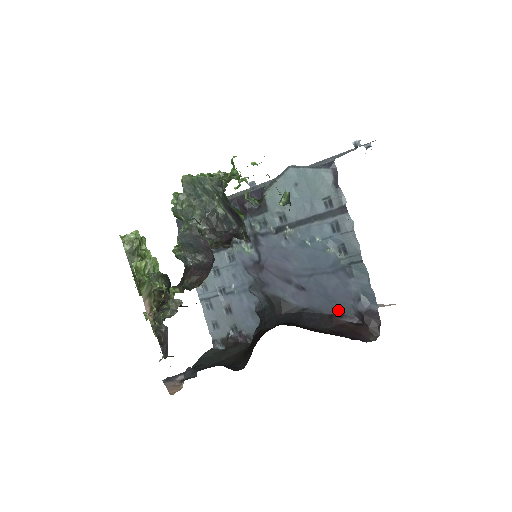
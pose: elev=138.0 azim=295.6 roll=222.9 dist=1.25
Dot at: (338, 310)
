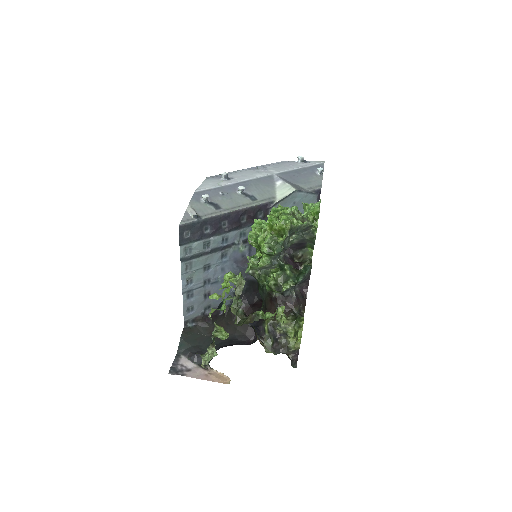
Dot at: occluded
